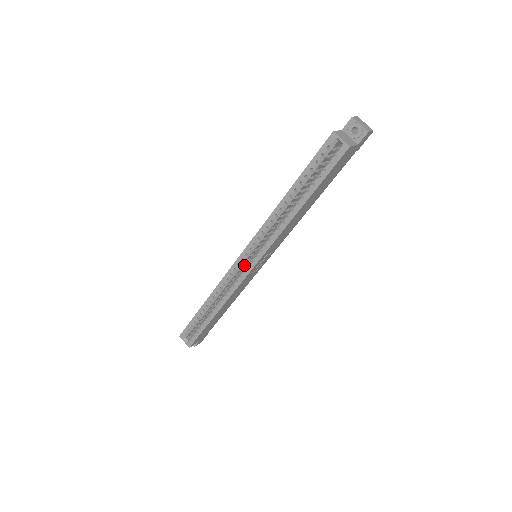
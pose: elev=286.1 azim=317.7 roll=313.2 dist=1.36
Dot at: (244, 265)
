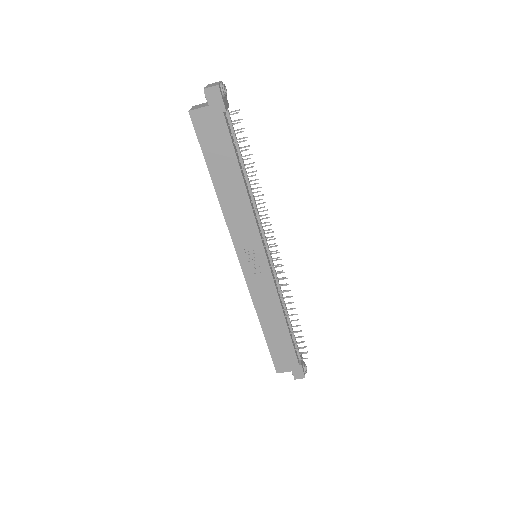
Dot at: occluded
